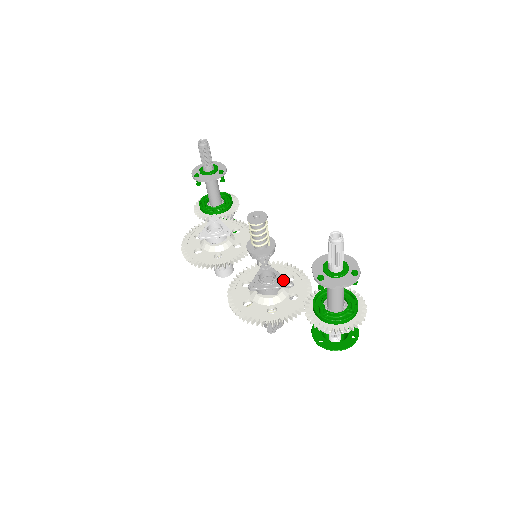
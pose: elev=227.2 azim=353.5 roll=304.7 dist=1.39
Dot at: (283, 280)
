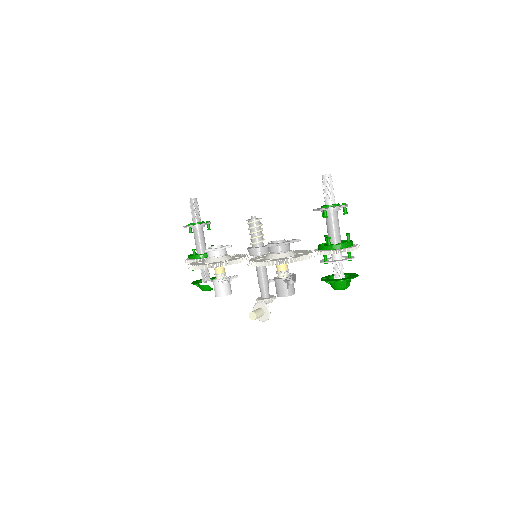
Dot at: occluded
